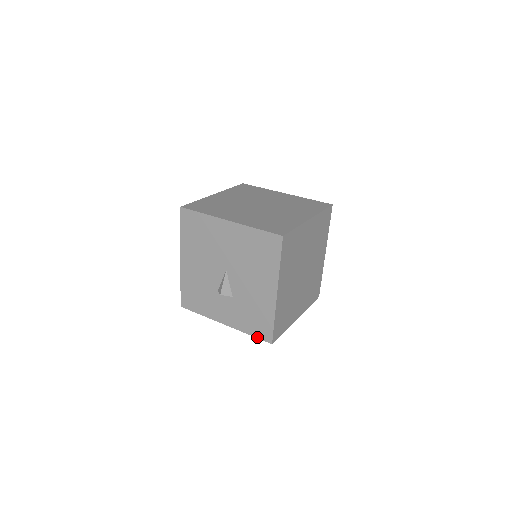
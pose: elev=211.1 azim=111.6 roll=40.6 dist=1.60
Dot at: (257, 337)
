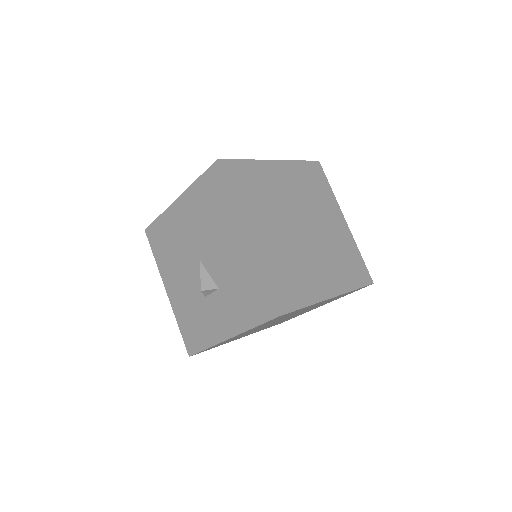
Dot at: (263, 322)
